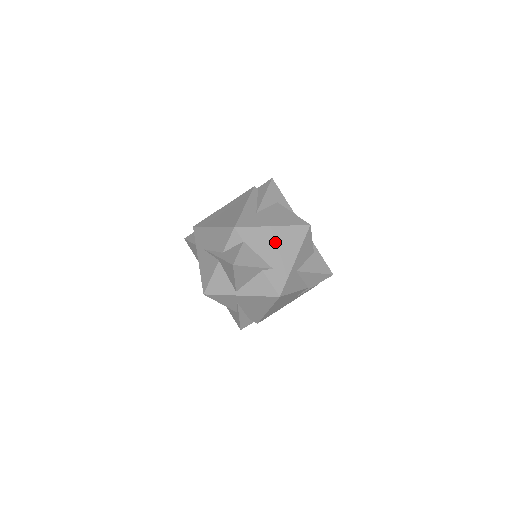
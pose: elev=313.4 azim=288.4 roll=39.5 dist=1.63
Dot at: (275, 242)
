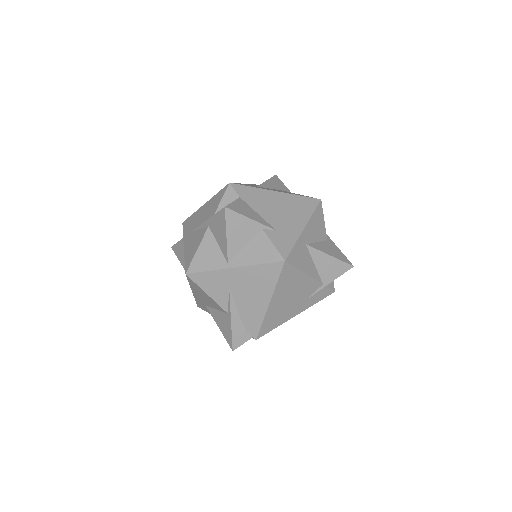
Dot at: (279, 206)
